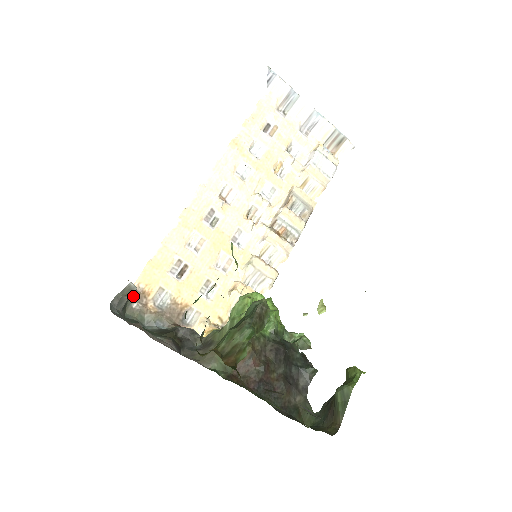
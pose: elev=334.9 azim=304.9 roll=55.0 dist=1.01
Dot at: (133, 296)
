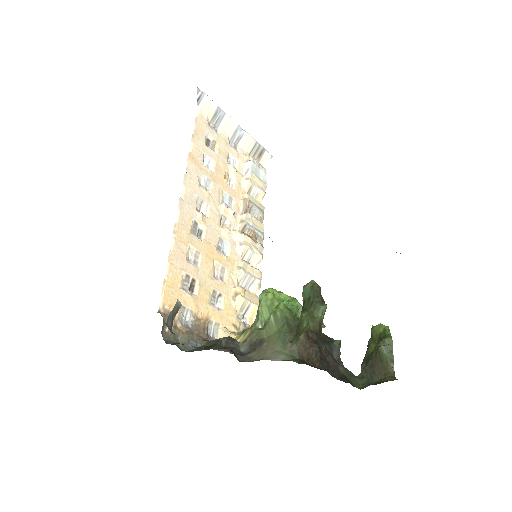
Dot at: (163, 320)
